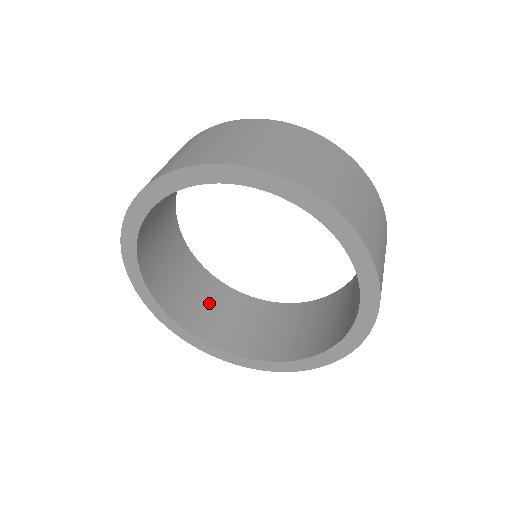
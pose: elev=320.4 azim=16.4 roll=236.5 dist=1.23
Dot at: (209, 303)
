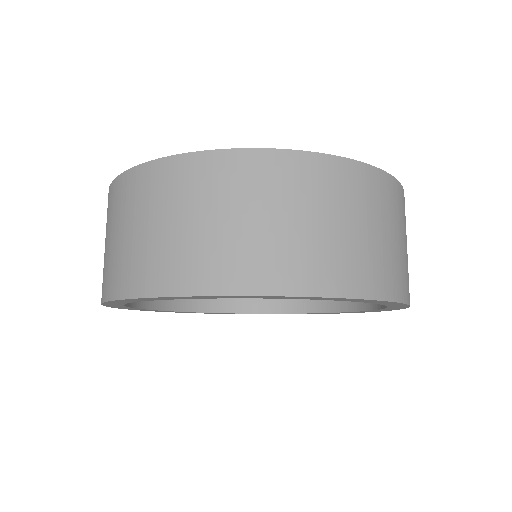
Dot at: occluded
